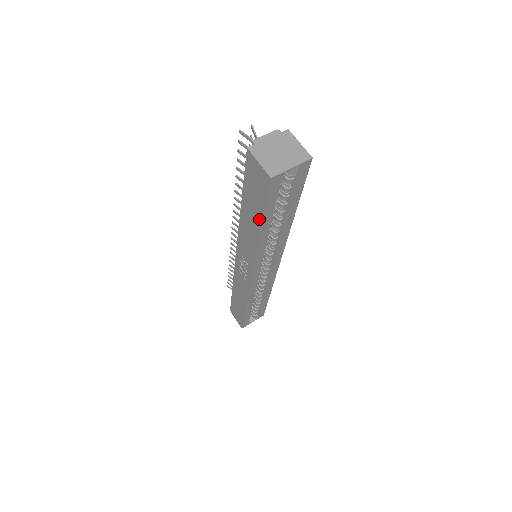
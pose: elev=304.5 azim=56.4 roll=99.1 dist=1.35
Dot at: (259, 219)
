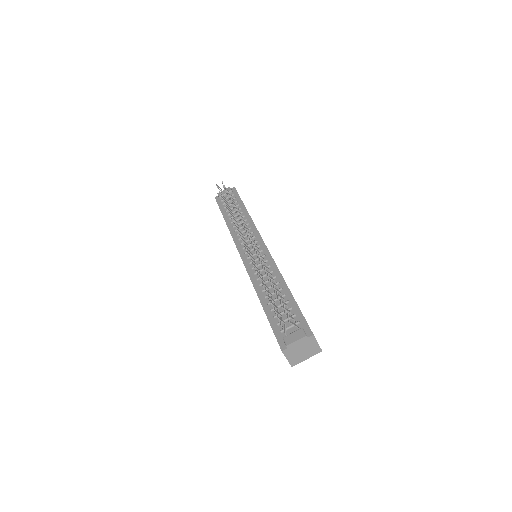
Dot at: occluded
